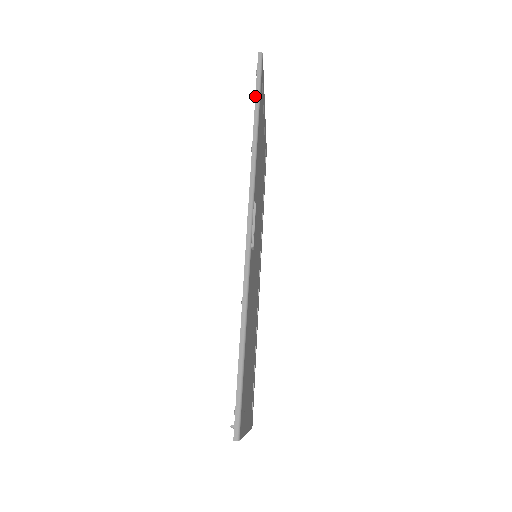
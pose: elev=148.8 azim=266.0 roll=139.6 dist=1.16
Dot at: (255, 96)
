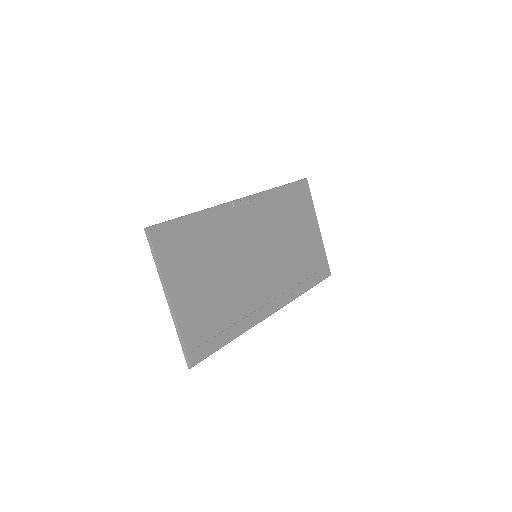
Dot at: (288, 183)
